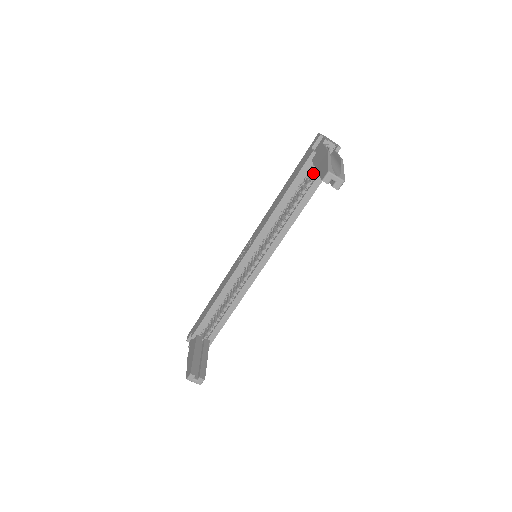
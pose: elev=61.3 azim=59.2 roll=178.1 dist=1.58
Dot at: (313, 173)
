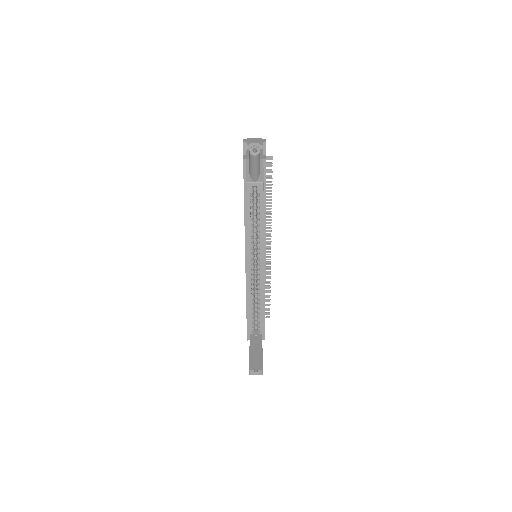
Dot at: occluded
